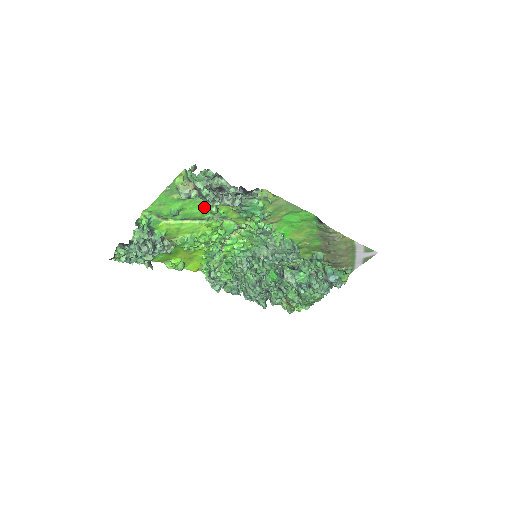
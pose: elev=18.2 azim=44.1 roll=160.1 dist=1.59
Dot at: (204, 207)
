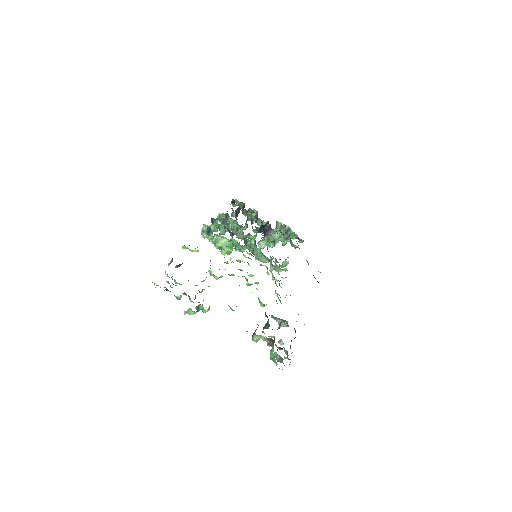
Dot at: occluded
